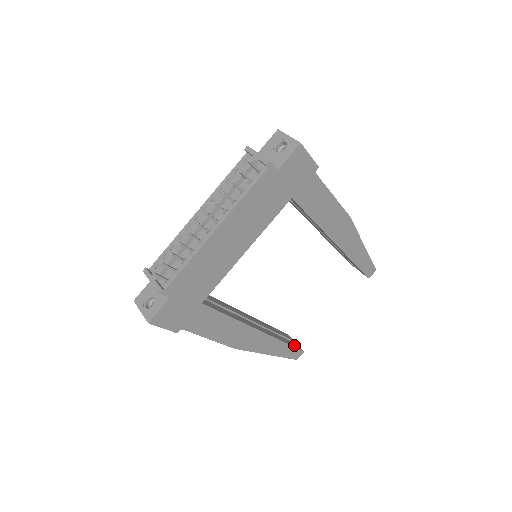
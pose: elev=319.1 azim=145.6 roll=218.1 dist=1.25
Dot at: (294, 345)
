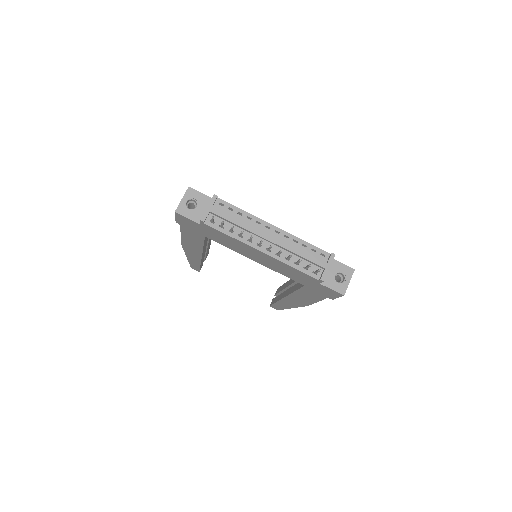
Dot at: occluded
